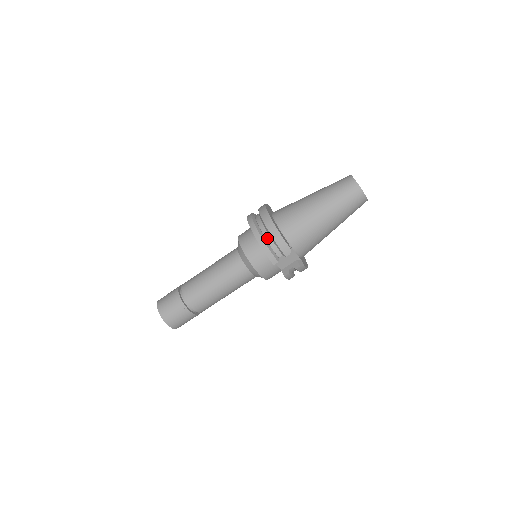
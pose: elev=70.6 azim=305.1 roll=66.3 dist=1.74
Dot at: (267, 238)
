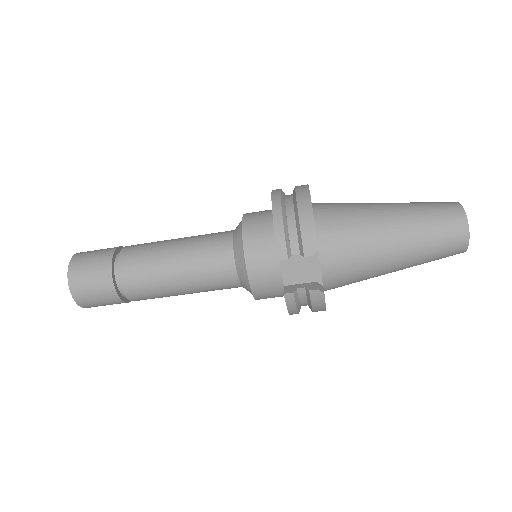
Dot at: (289, 217)
